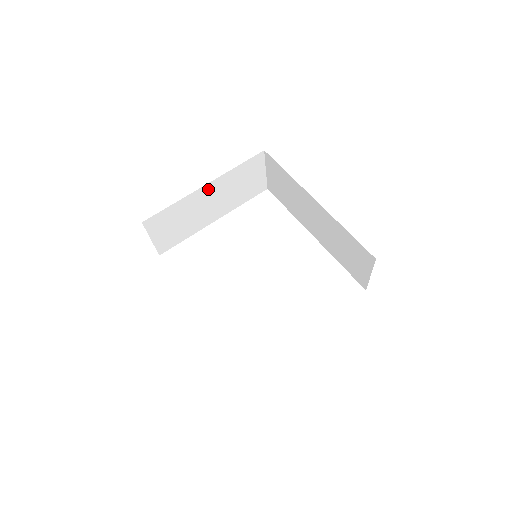
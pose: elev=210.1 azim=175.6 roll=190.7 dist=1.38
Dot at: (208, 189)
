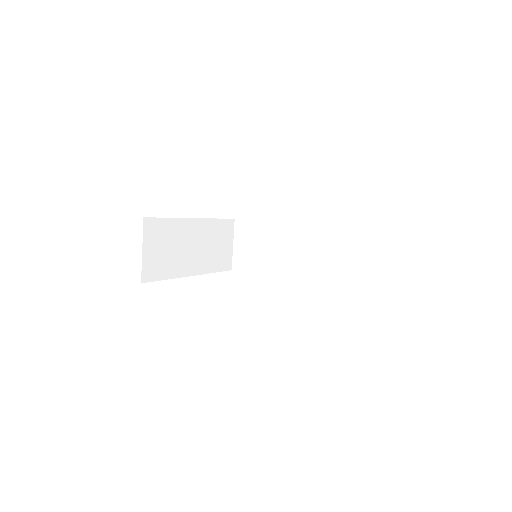
Dot at: (195, 226)
